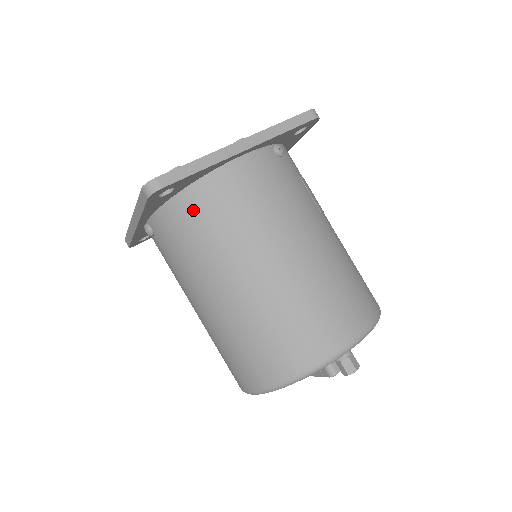
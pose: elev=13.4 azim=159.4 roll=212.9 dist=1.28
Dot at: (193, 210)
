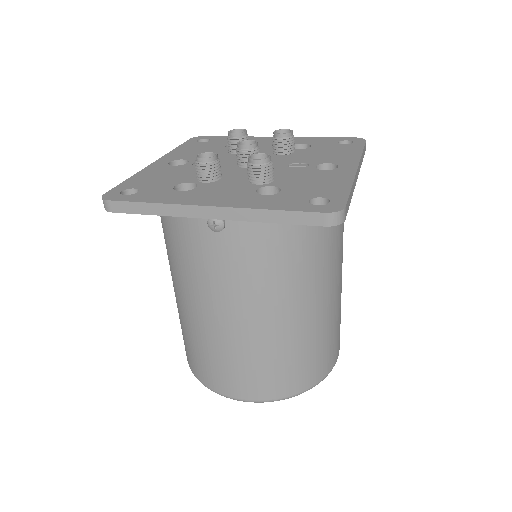
Dot at: (305, 228)
